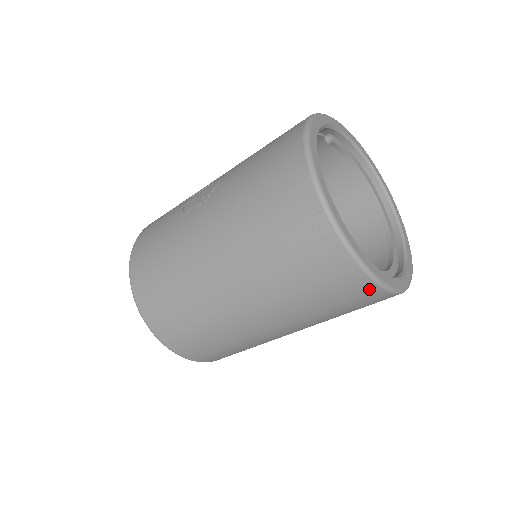
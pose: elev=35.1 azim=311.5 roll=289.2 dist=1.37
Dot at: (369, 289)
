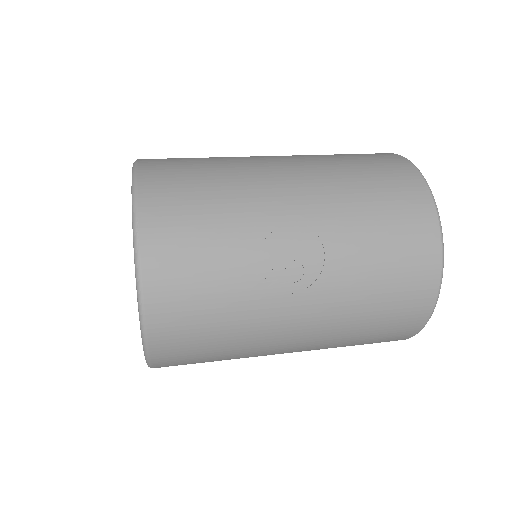
Dot at: occluded
